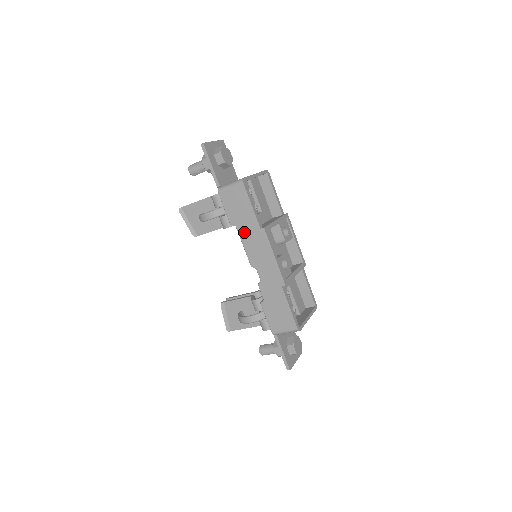
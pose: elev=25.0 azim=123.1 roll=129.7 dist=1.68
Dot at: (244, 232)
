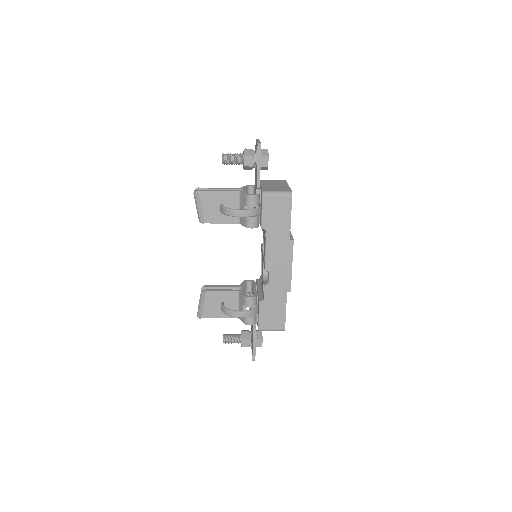
Dot at: (272, 238)
